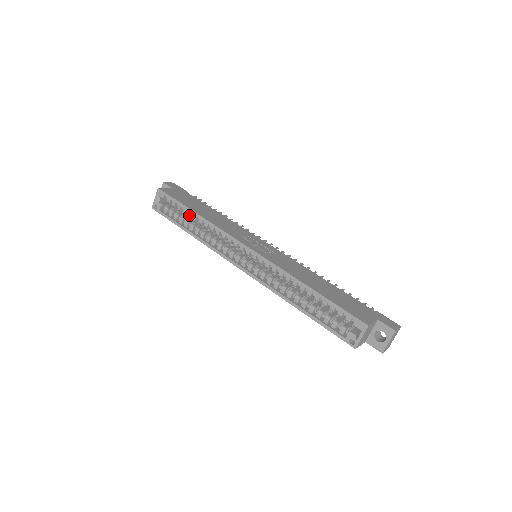
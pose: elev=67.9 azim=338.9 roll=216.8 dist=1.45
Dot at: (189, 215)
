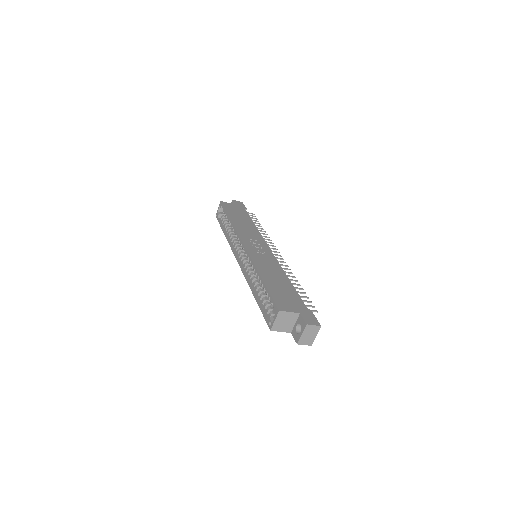
Dot at: (228, 221)
